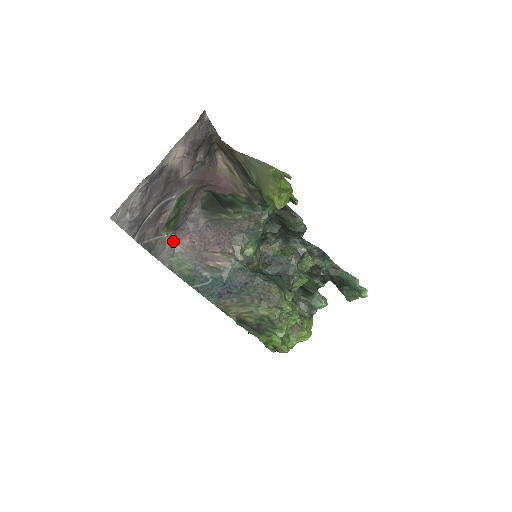
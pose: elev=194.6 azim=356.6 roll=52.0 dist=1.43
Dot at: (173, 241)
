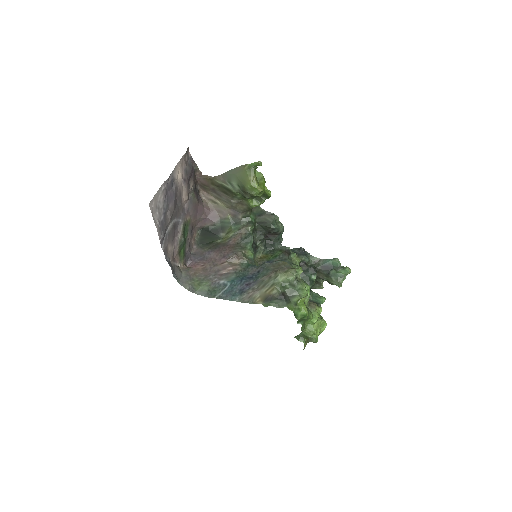
Dot at: (186, 269)
